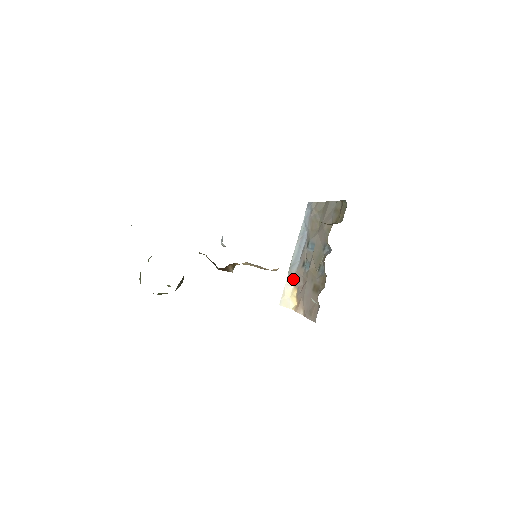
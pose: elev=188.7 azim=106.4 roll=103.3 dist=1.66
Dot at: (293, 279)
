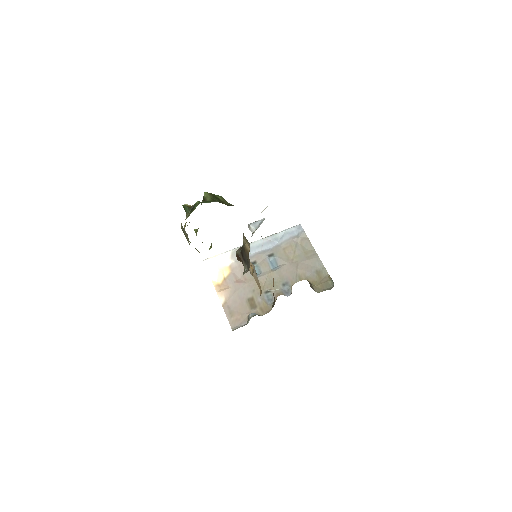
Dot at: (234, 260)
